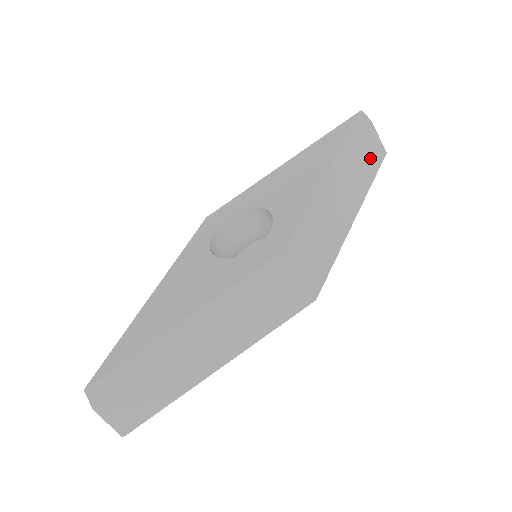
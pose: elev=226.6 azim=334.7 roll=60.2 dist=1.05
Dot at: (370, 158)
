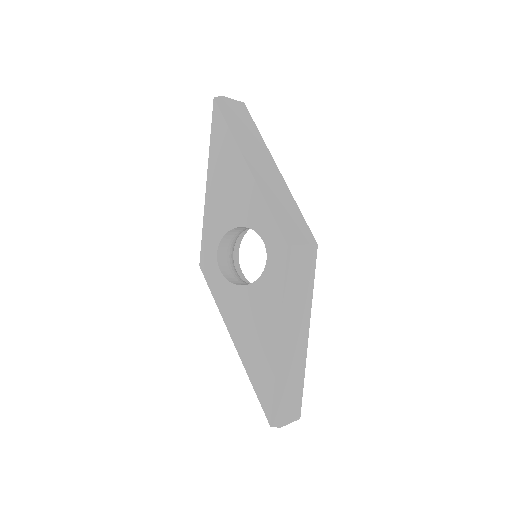
Dot at: (245, 121)
